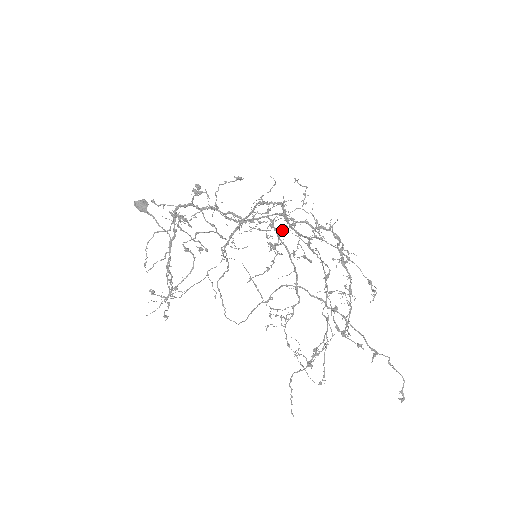
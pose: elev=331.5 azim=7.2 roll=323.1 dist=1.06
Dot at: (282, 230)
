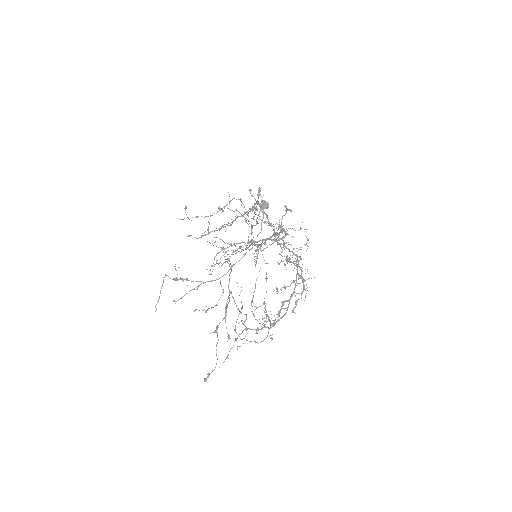
Dot at: occluded
